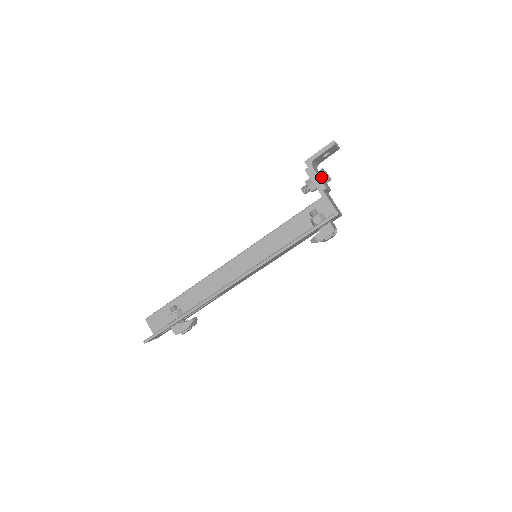
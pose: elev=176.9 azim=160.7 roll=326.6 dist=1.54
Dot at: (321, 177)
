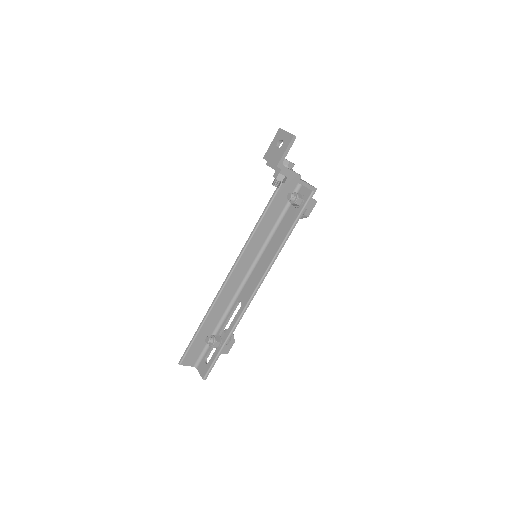
Dot at: (291, 169)
